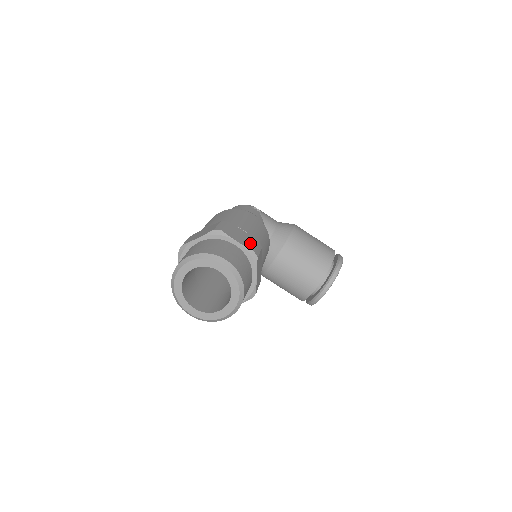
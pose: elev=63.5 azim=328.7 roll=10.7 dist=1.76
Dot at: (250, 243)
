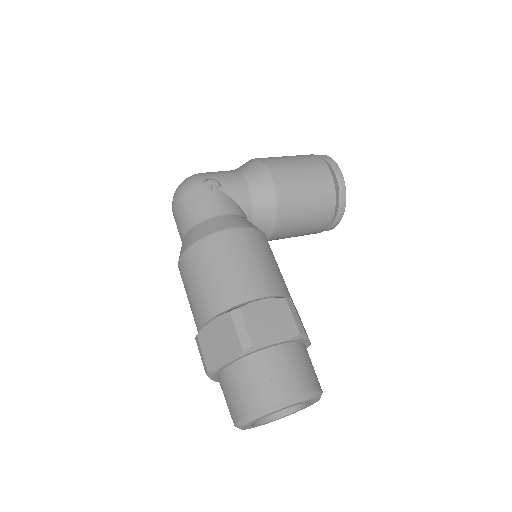
Dot at: (285, 320)
